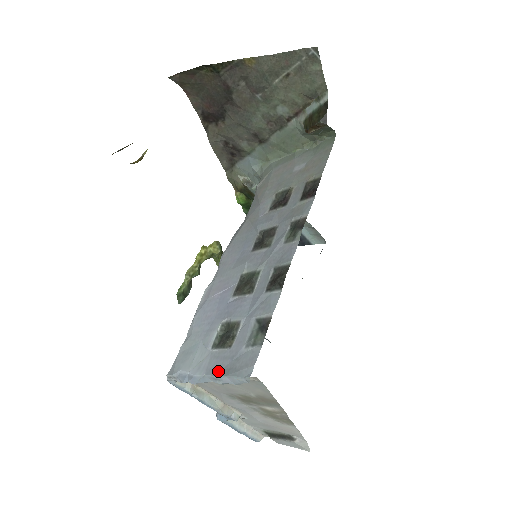
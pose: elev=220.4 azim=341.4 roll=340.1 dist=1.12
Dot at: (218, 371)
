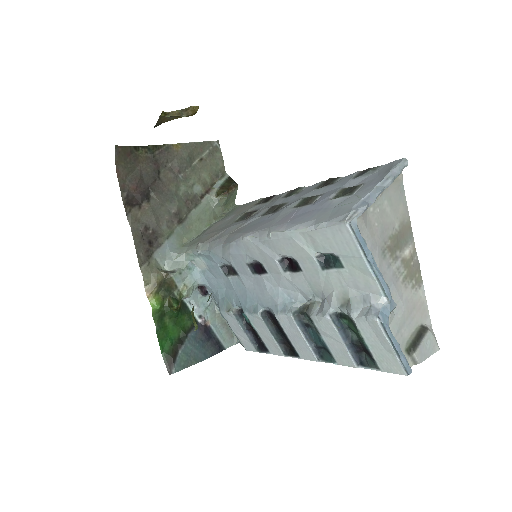
Dot at: (381, 178)
